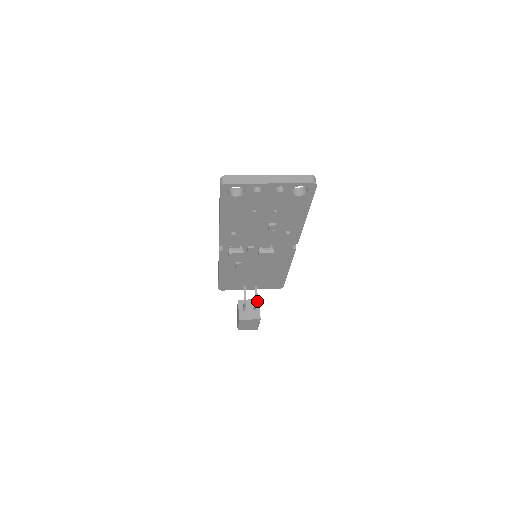
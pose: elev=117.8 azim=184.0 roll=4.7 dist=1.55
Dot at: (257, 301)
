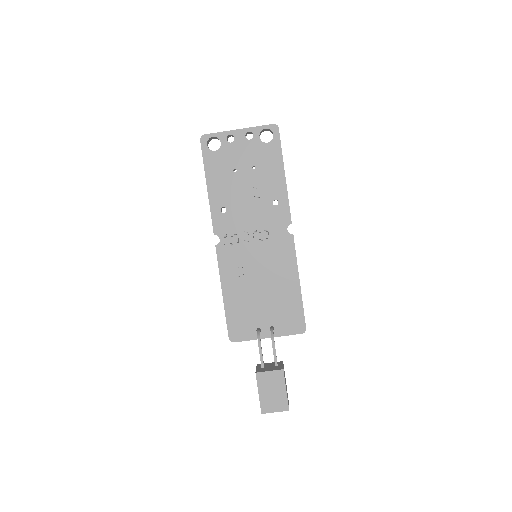
Dot at: (280, 362)
